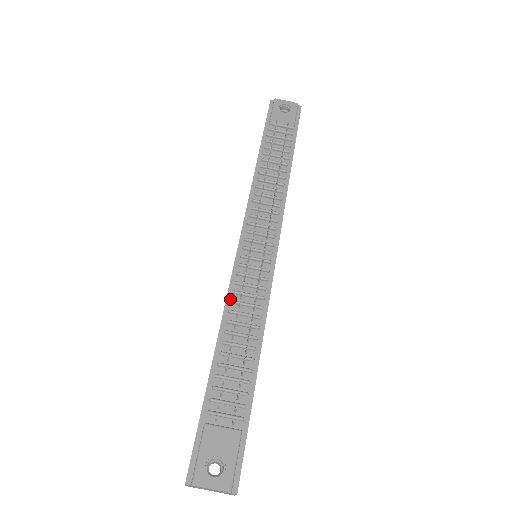
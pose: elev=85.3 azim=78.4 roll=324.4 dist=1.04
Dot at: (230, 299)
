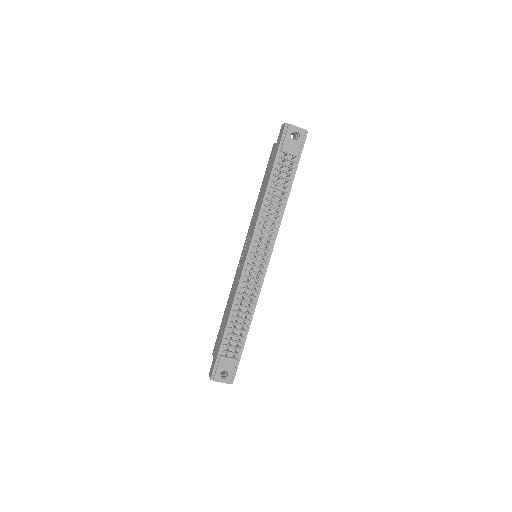
Dot at: (238, 291)
